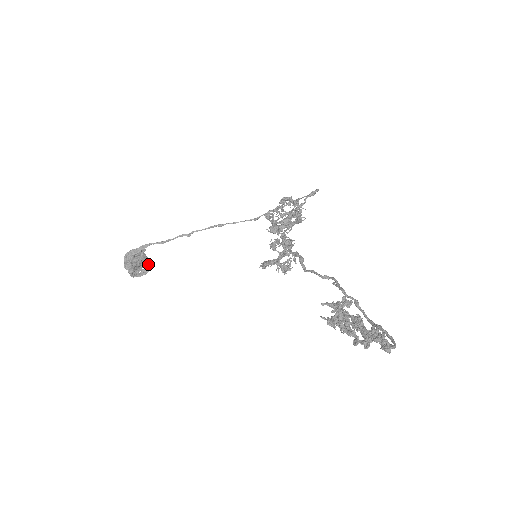
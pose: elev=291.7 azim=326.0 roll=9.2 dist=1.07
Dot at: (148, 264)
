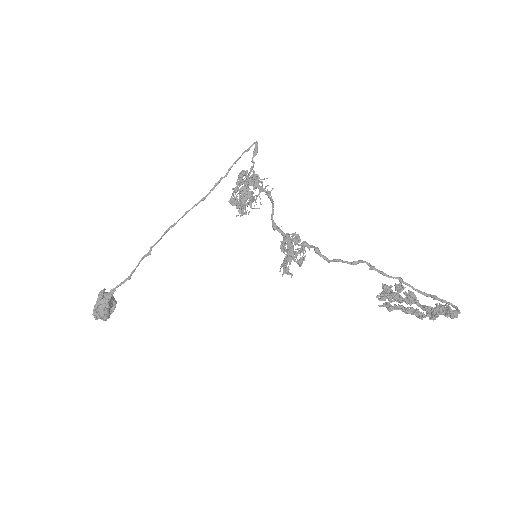
Dot at: (113, 298)
